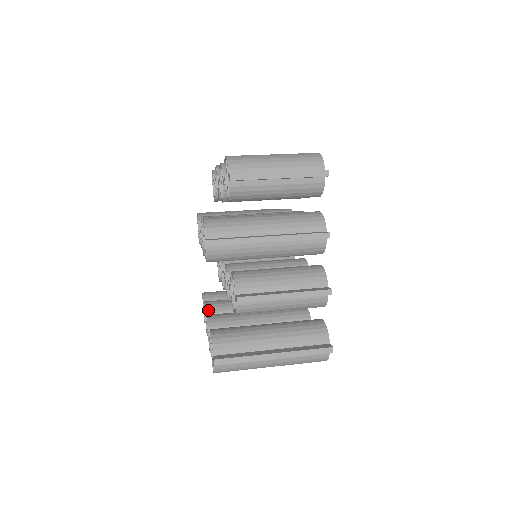
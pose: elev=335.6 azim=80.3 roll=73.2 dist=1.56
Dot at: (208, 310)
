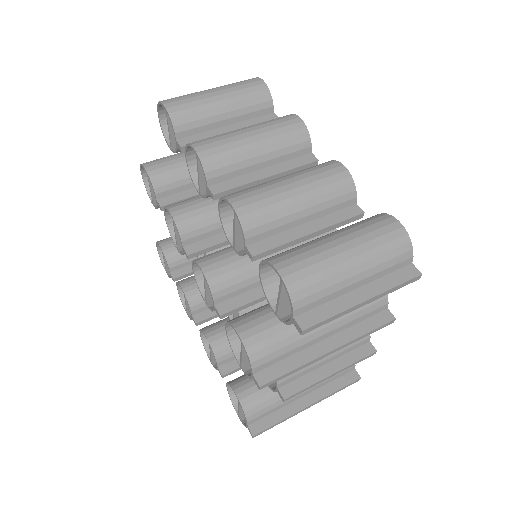
Dot at: (192, 304)
